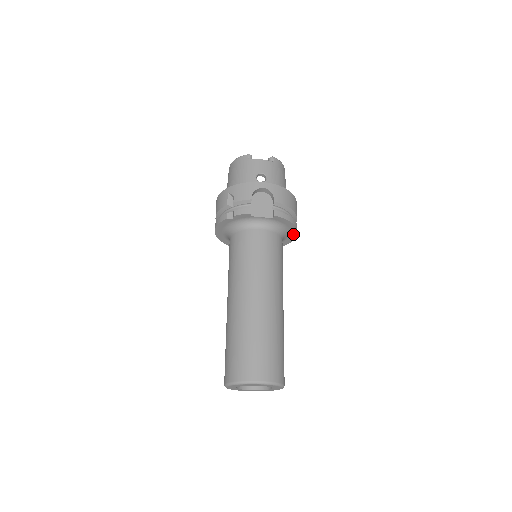
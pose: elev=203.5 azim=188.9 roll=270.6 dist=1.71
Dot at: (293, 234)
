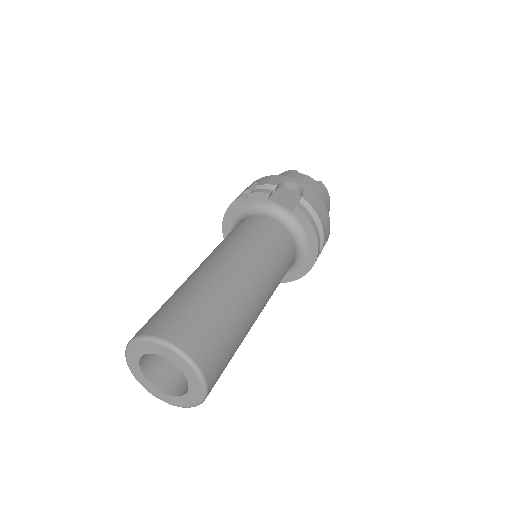
Dot at: (312, 256)
